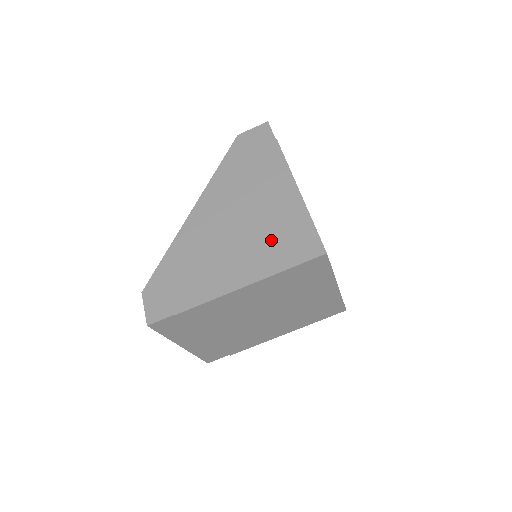
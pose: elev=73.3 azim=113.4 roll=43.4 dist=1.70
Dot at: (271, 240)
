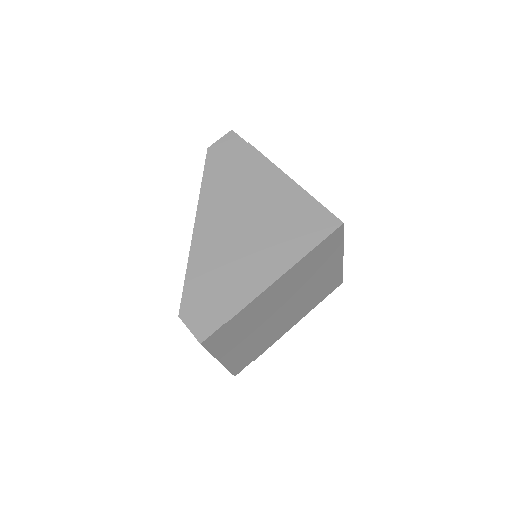
Dot at: (287, 228)
